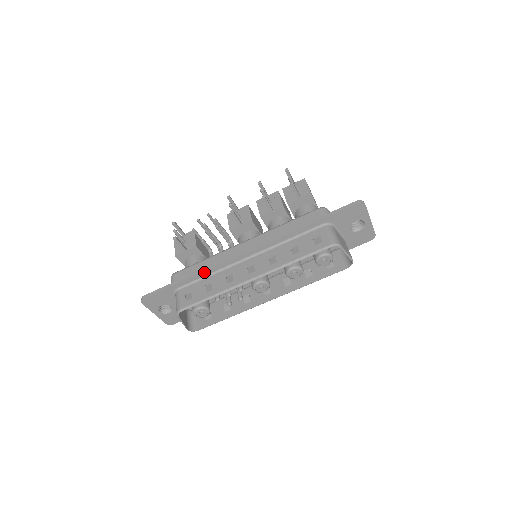
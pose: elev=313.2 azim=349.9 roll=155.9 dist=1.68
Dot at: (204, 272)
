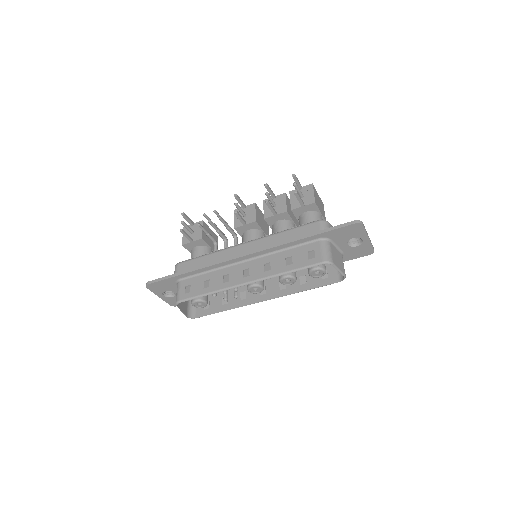
Dot at: (204, 268)
